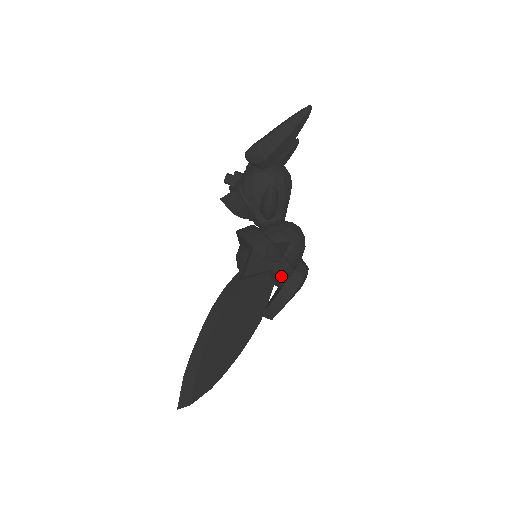
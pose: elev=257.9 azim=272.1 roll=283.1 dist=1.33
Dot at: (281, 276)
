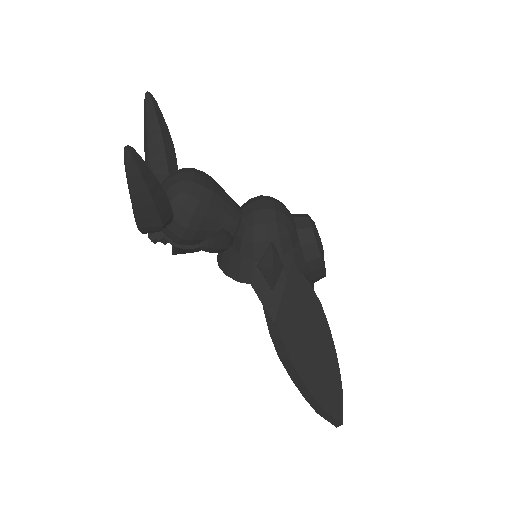
Dot at: (298, 270)
